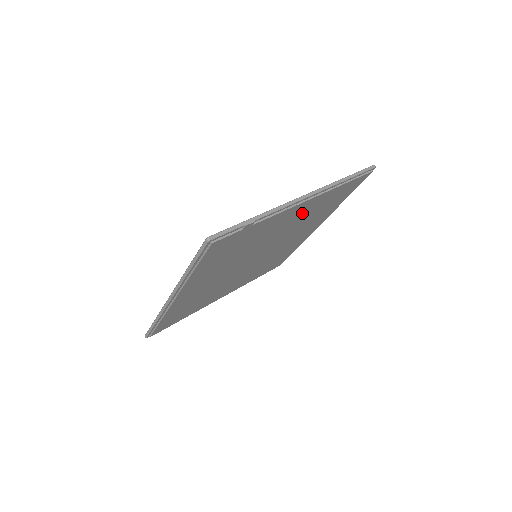
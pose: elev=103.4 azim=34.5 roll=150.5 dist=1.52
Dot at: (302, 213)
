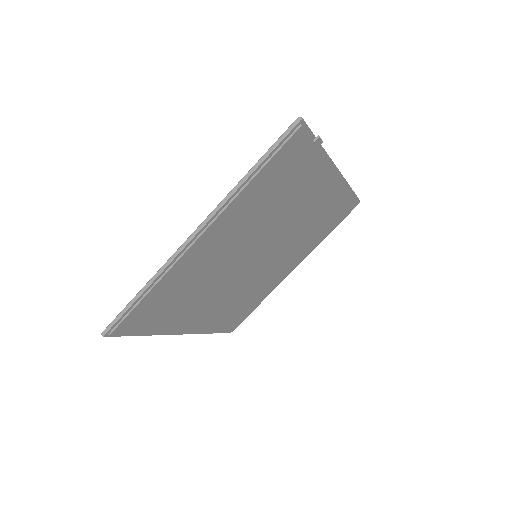
Dot at: (319, 203)
